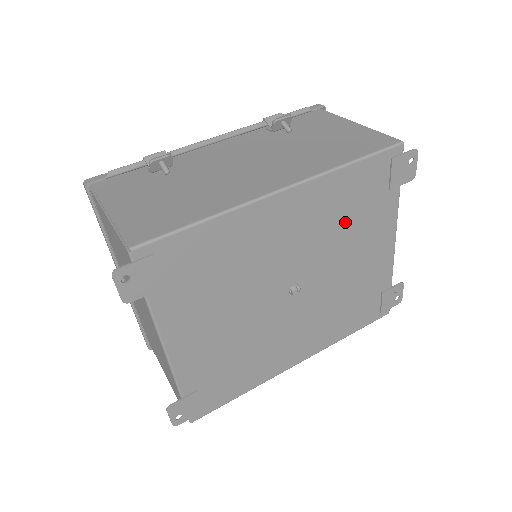
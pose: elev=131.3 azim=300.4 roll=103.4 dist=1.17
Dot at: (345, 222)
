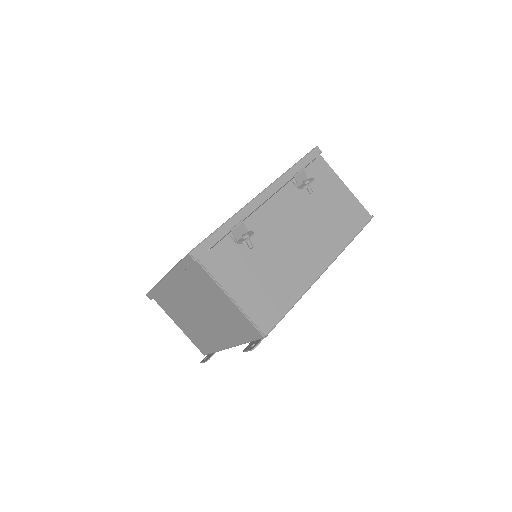
Dot at: occluded
